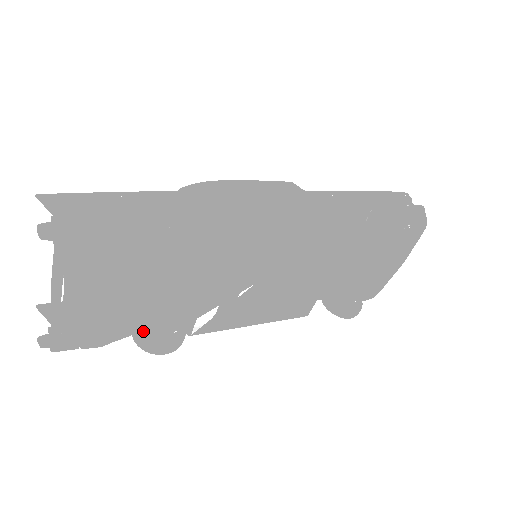
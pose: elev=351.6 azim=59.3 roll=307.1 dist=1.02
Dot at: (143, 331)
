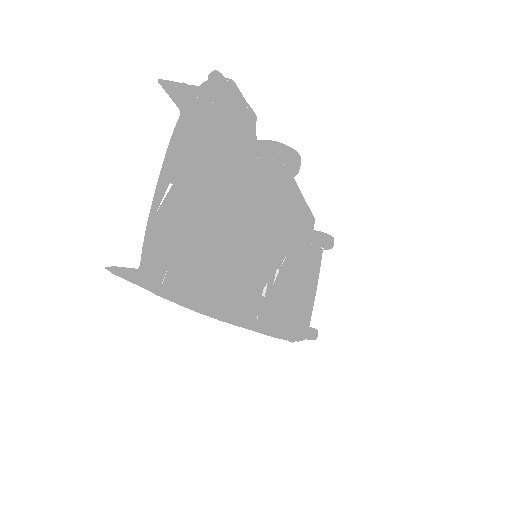
Dot at: (238, 290)
